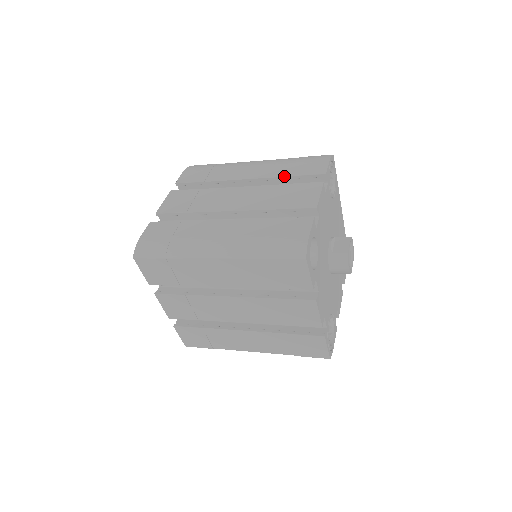
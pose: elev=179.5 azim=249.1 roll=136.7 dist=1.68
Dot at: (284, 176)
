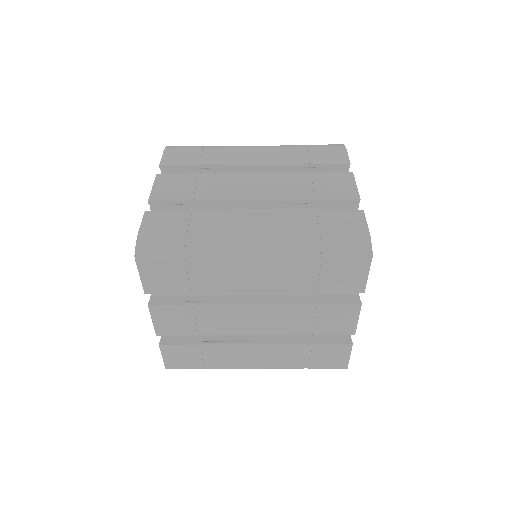
Dot at: (302, 164)
